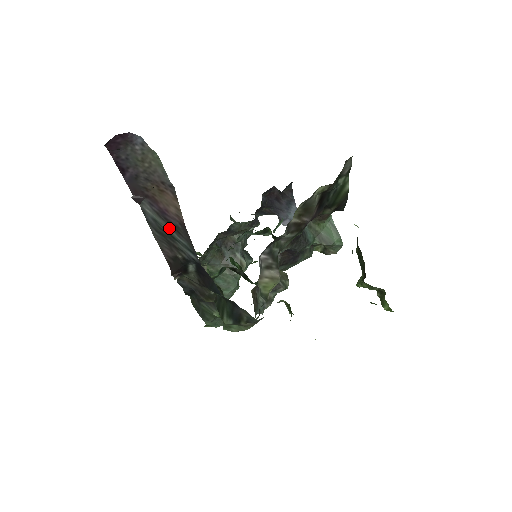
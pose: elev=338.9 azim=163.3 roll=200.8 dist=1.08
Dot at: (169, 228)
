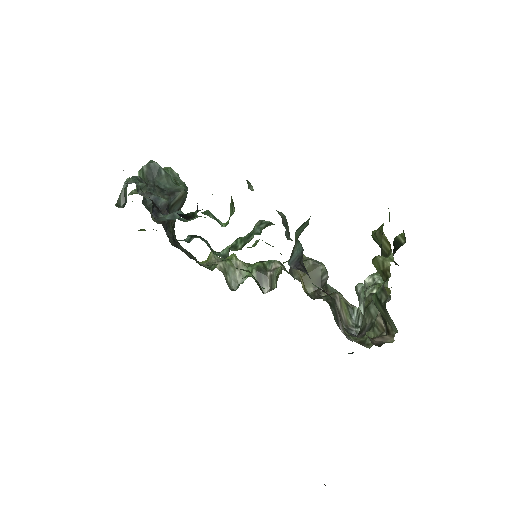
Dot at: occluded
